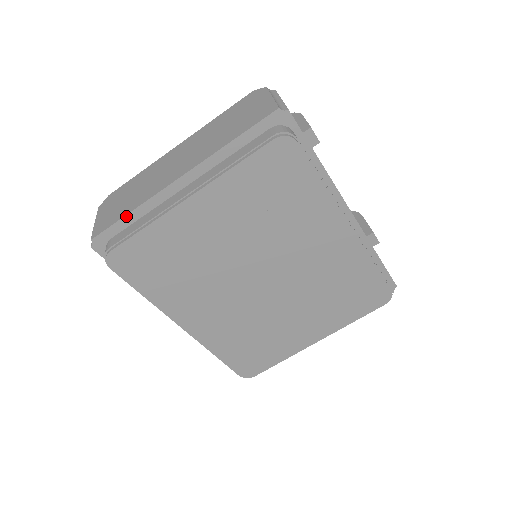
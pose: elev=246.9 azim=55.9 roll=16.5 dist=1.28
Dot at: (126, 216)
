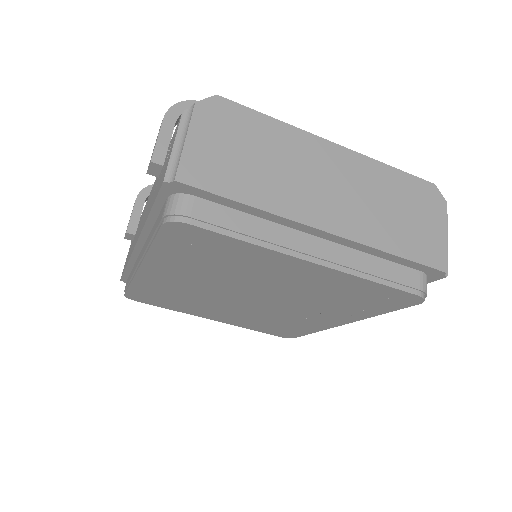
Dot at: (239, 203)
